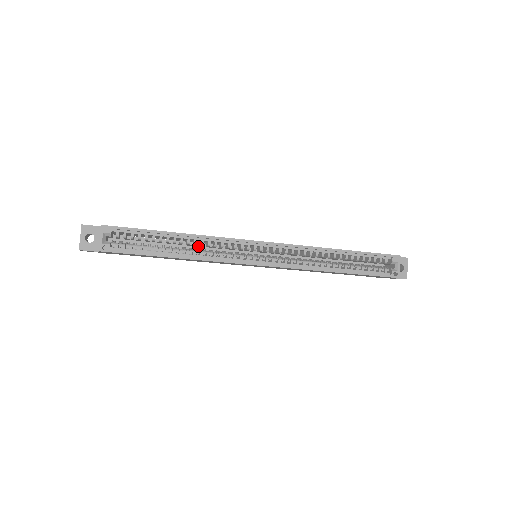
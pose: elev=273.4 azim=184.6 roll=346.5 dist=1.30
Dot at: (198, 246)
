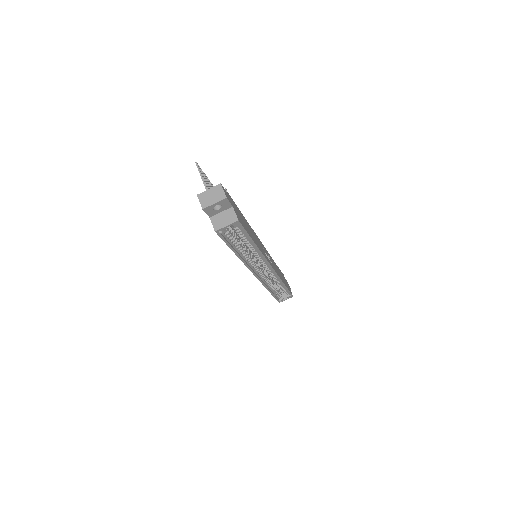
Dot at: occluded
